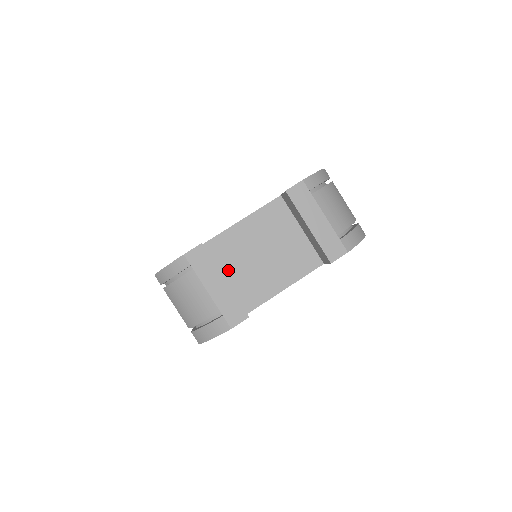
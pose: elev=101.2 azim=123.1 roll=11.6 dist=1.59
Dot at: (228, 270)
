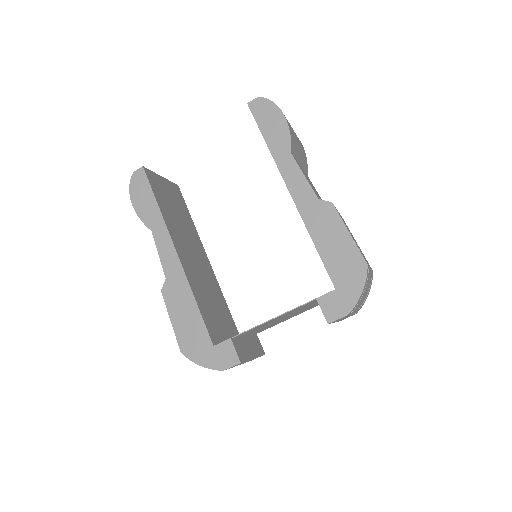
Dot at: (249, 333)
